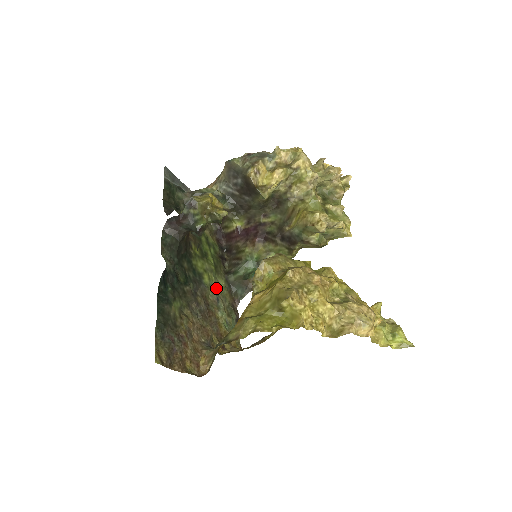
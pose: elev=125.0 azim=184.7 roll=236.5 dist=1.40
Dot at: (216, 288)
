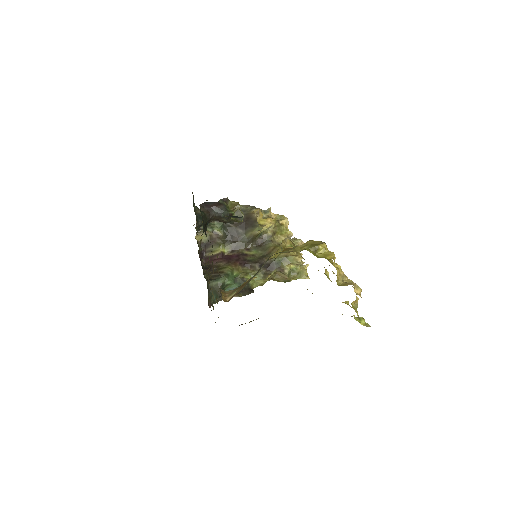
Dot at: occluded
